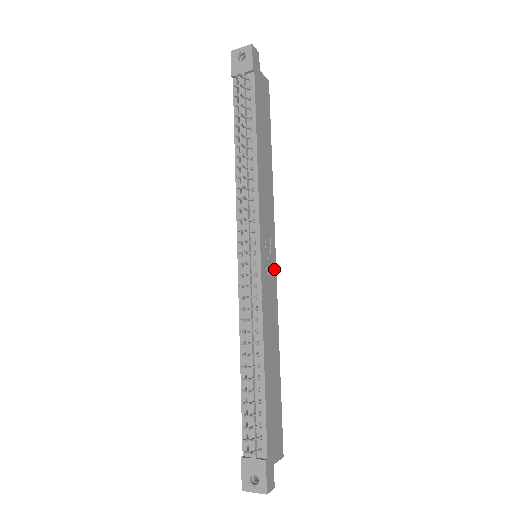
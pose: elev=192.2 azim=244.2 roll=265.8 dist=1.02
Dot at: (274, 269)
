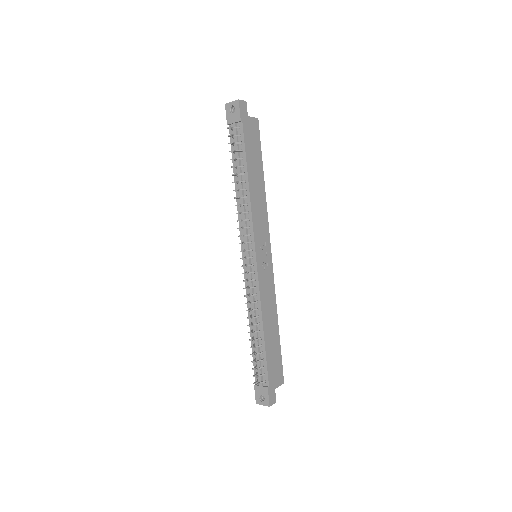
Dot at: (270, 263)
